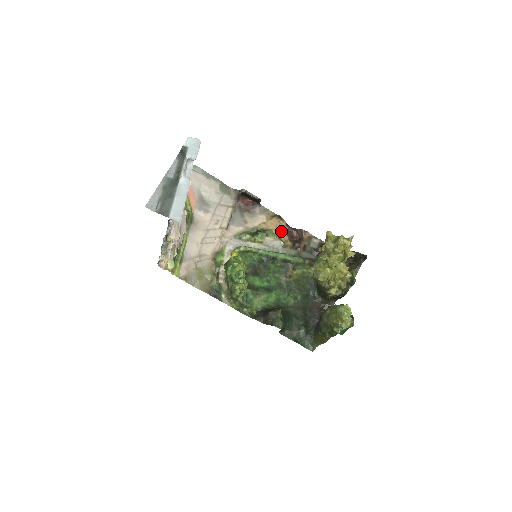
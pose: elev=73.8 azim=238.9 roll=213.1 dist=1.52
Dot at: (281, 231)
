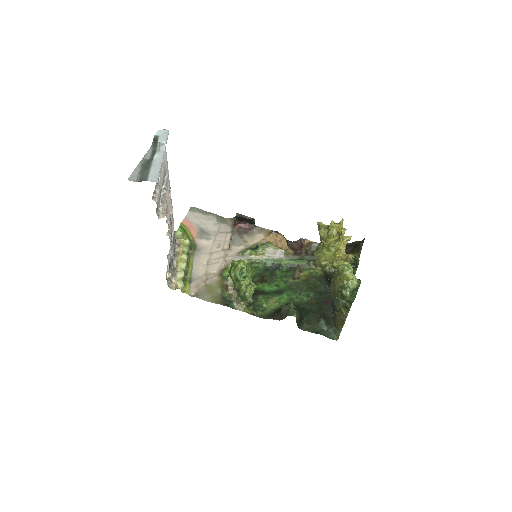
Dot at: (280, 243)
